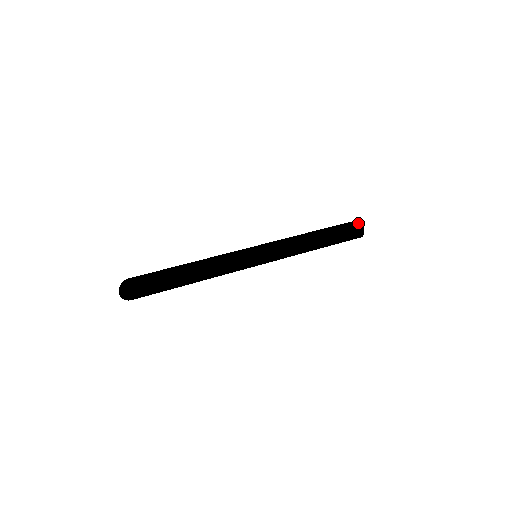
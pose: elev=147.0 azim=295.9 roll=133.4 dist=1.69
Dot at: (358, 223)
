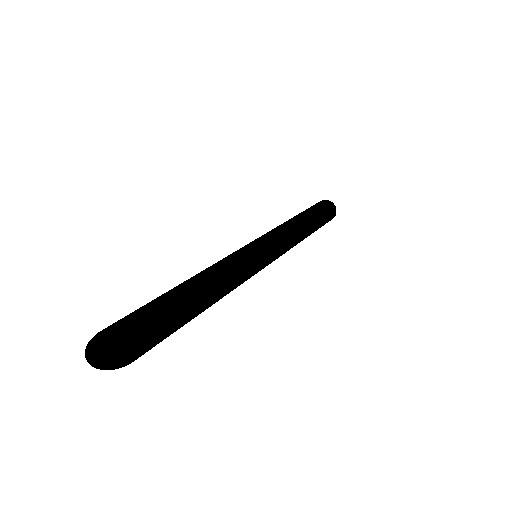
Dot at: (331, 203)
